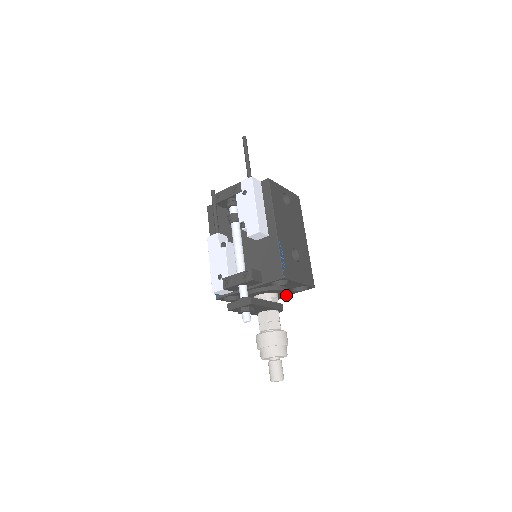
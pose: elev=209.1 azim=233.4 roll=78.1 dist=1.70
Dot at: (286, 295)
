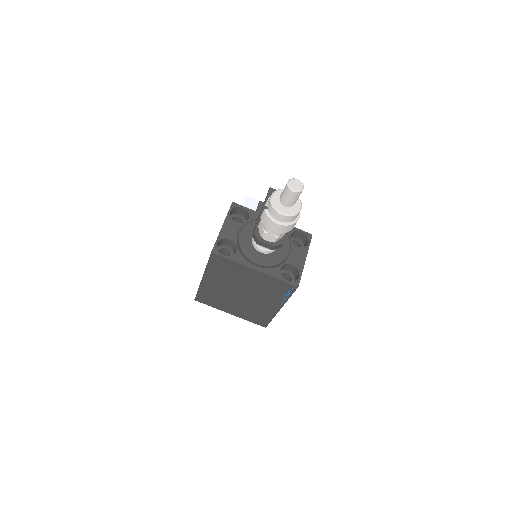
Dot at: (275, 262)
